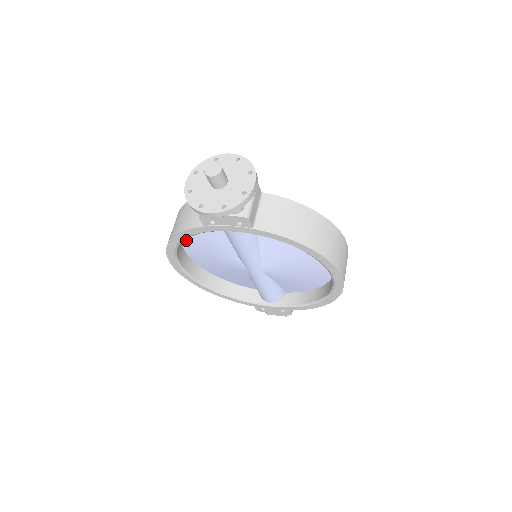
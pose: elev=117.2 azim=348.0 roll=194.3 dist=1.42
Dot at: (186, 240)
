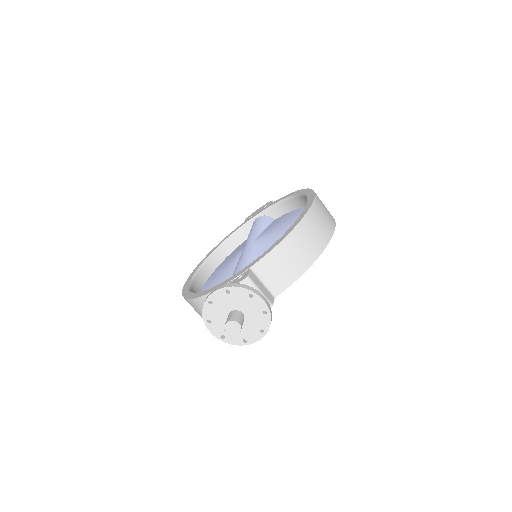
Dot at: occluded
